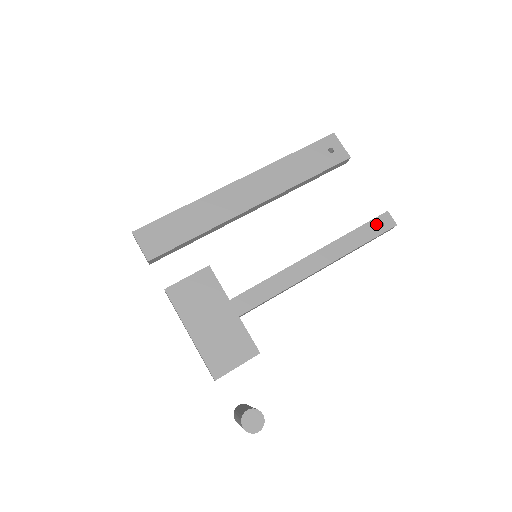
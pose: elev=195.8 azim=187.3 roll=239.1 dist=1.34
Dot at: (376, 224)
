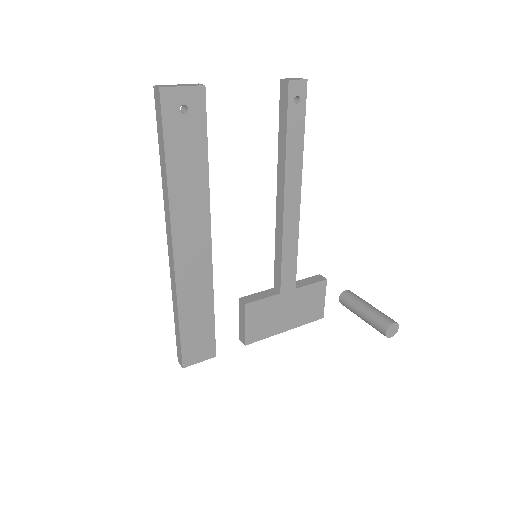
Dot at: (294, 107)
